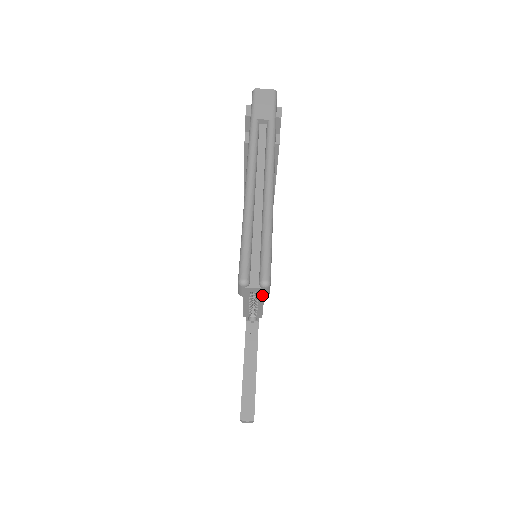
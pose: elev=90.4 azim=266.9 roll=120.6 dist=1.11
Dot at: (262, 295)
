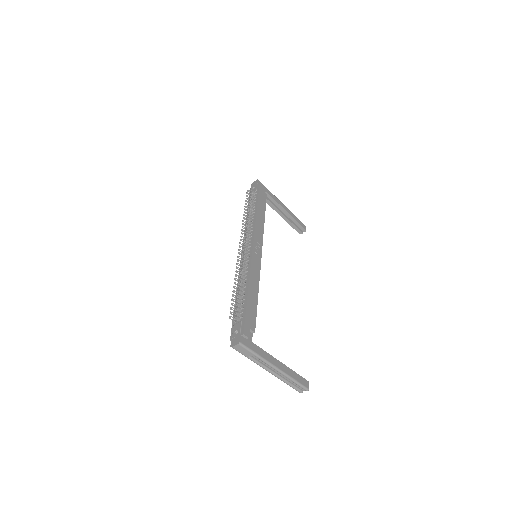
Dot at: occluded
